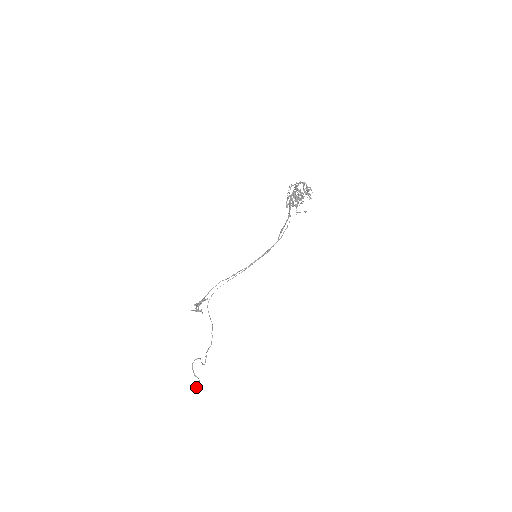
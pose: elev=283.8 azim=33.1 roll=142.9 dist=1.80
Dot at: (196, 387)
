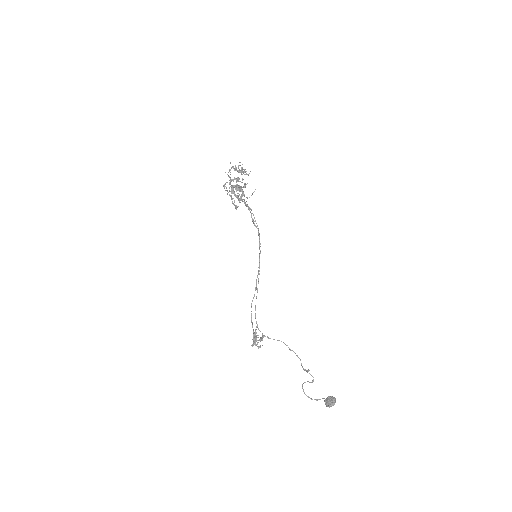
Dot at: (330, 402)
